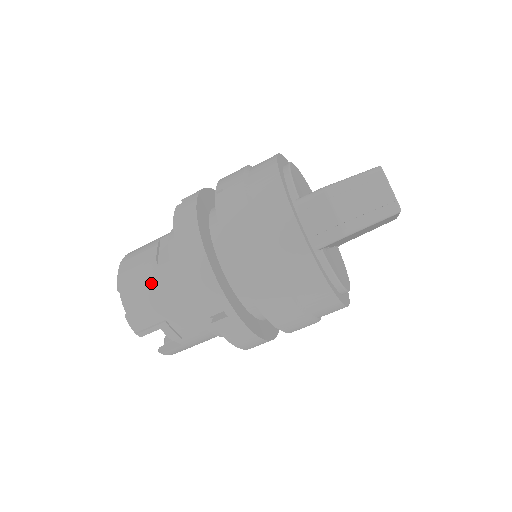
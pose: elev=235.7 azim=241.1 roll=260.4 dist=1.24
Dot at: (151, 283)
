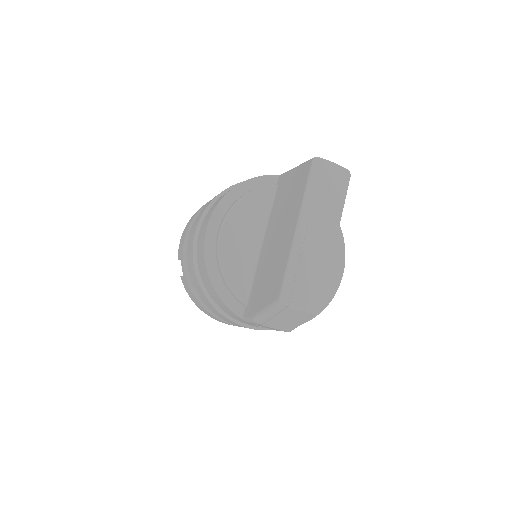
Dot at: occluded
